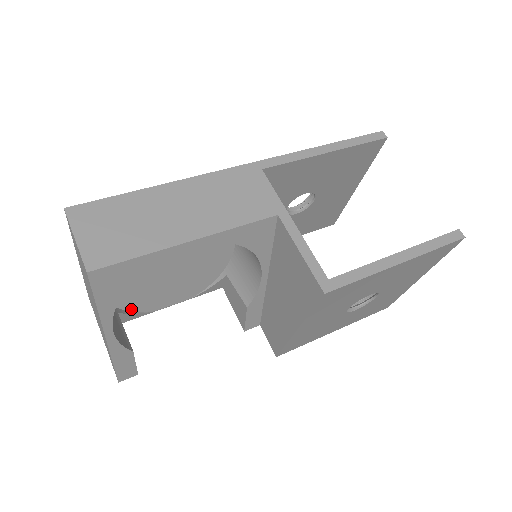
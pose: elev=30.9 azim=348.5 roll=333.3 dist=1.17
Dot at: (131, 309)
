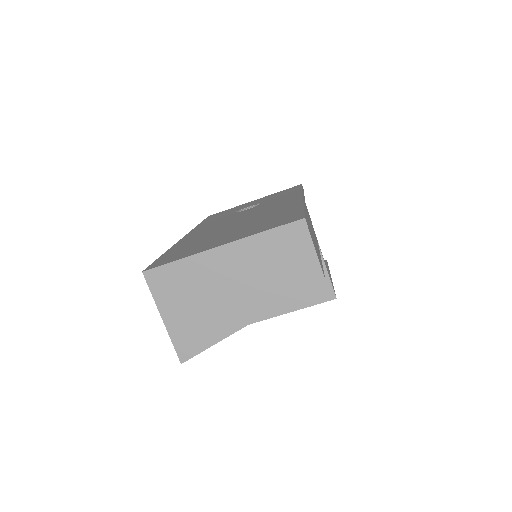
Dot at: occluded
